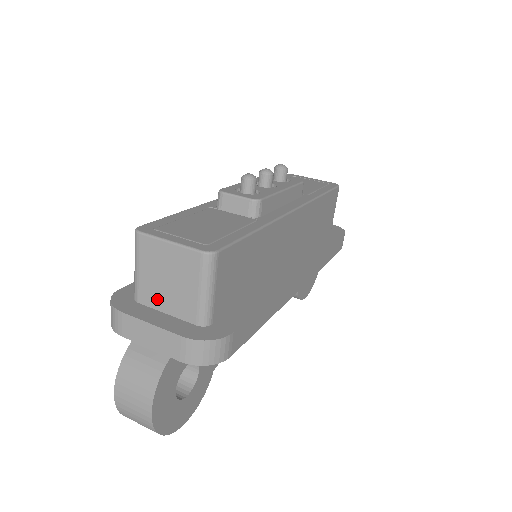
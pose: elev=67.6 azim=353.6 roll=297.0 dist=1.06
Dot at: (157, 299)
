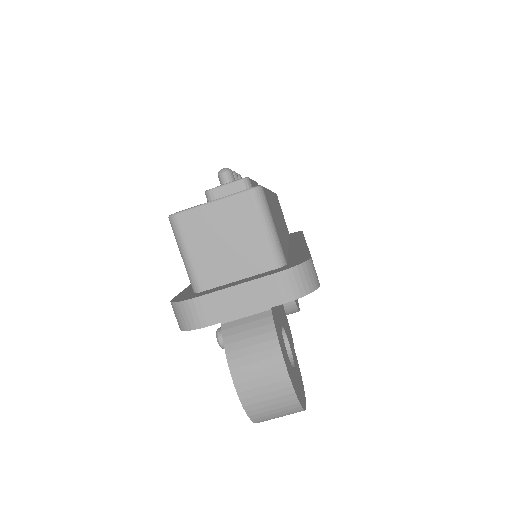
Dot at: (222, 271)
